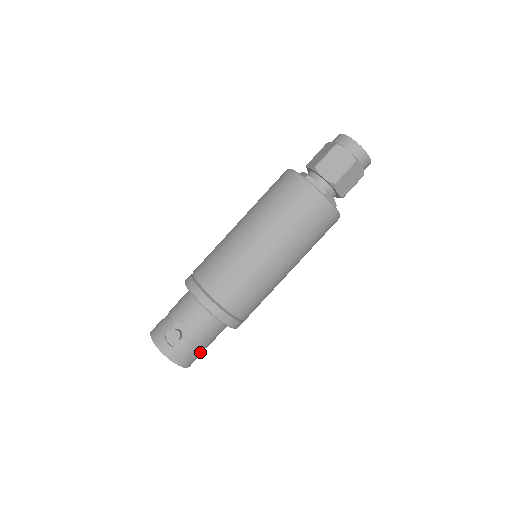
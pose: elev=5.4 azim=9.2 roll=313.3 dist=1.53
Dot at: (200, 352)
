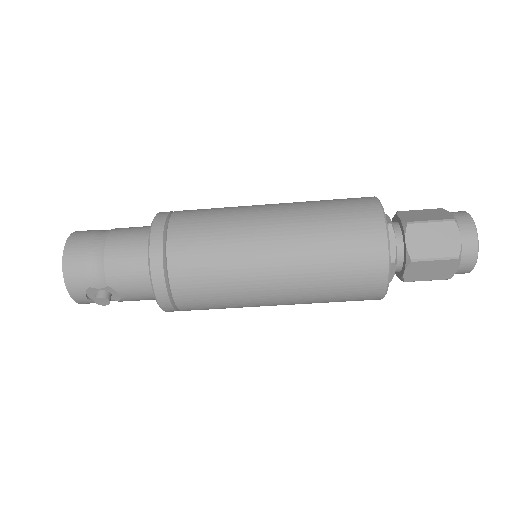
Dot at: occluded
